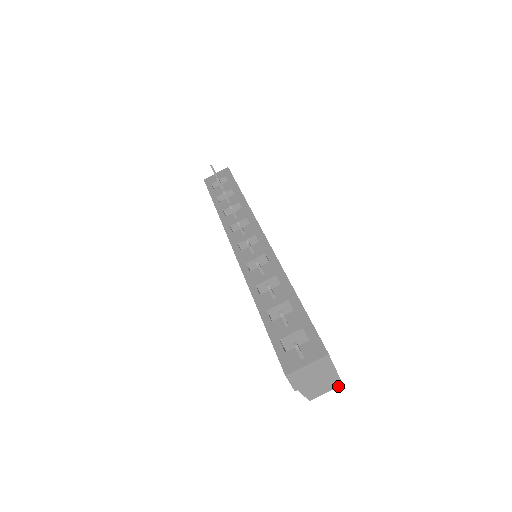
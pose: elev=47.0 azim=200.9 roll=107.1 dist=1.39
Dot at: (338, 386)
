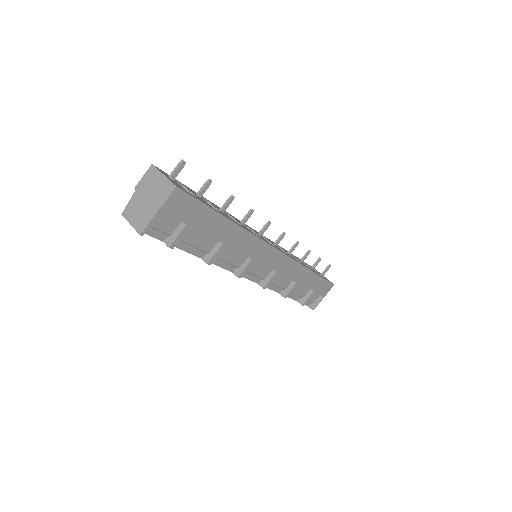
Dot at: (138, 232)
